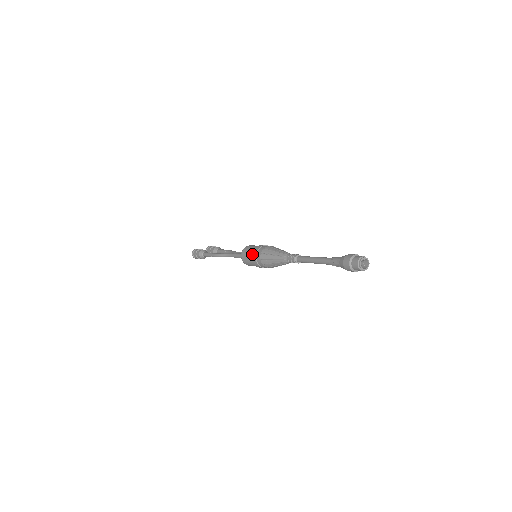
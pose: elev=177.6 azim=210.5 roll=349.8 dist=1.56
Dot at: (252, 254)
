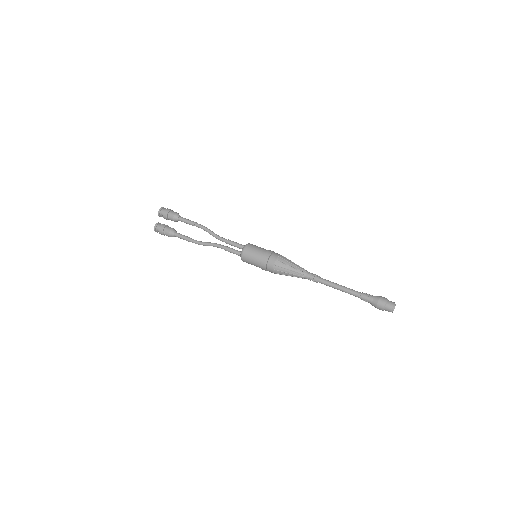
Dot at: occluded
